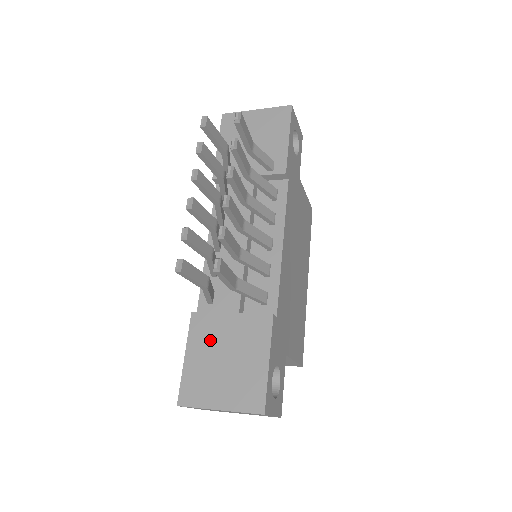
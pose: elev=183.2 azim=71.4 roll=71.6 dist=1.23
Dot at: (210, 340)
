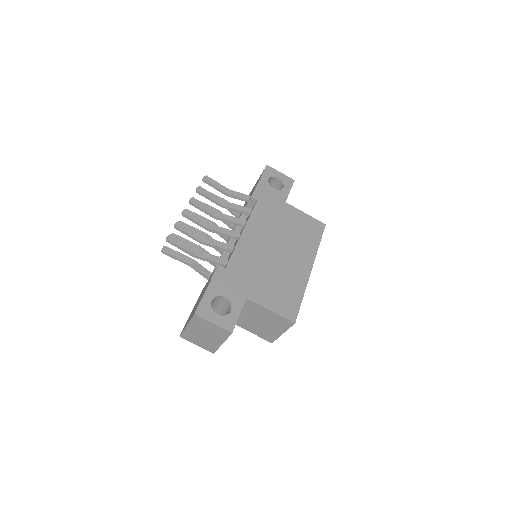
Dot at: occluded
